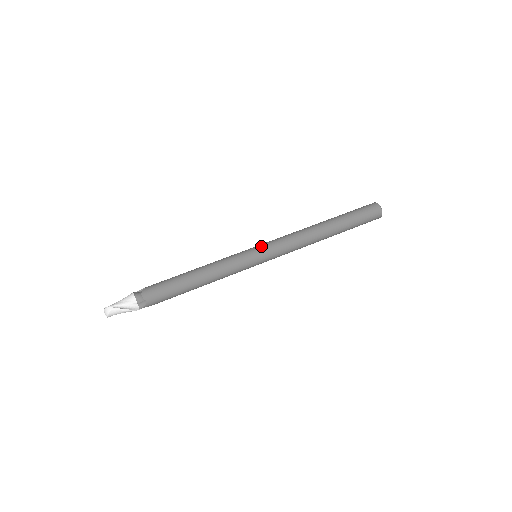
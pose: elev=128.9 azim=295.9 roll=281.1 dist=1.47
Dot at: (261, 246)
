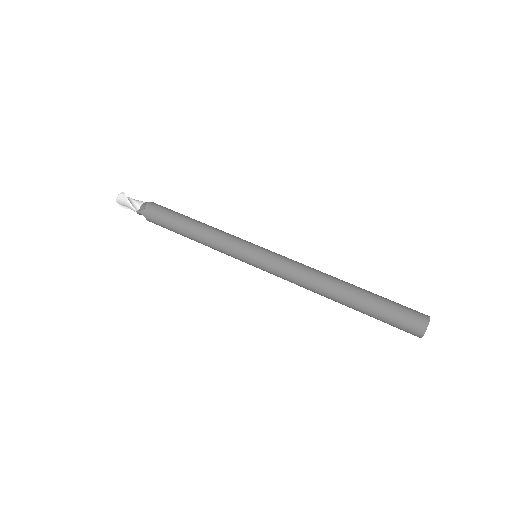
Dot at: (267, 249)
